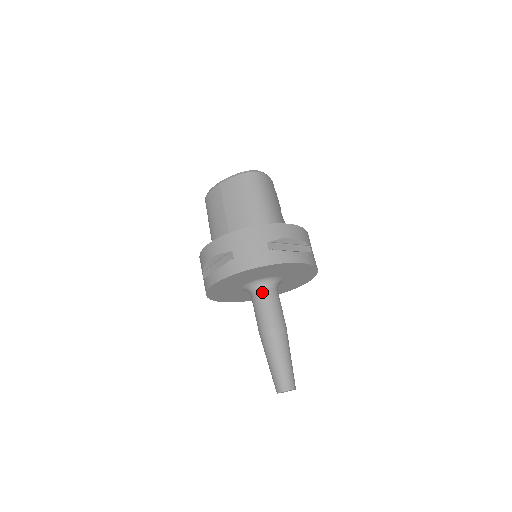
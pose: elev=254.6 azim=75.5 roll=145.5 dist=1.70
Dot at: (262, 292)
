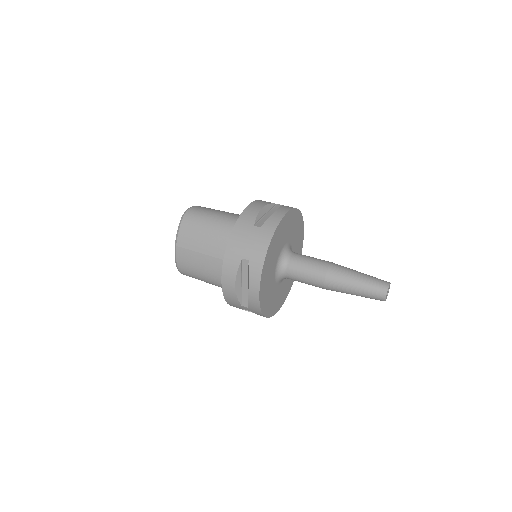
Dot at: (290, 264)
